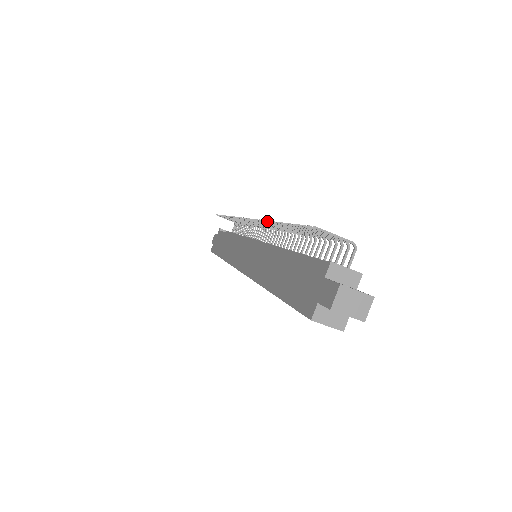
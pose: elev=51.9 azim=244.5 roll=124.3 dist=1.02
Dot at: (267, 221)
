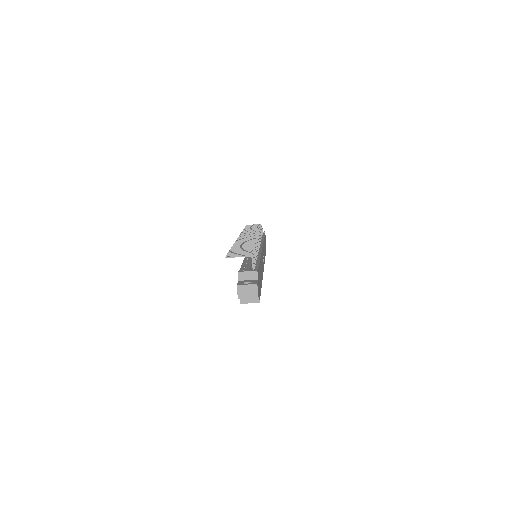
Dot at: occluded
